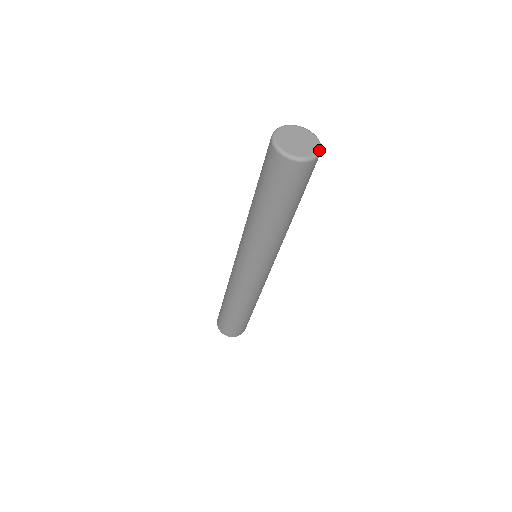
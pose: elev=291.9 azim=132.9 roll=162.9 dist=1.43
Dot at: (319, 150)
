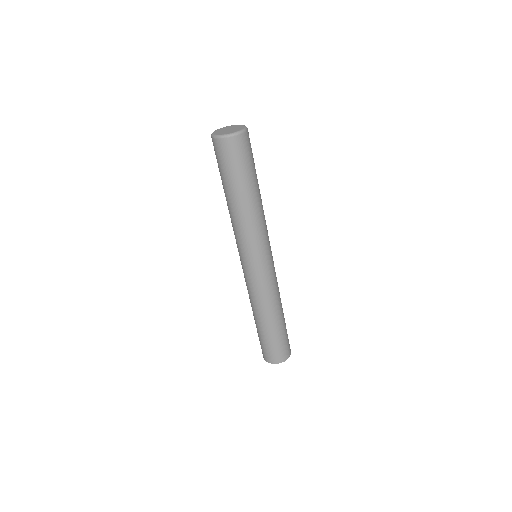
Dot at: (245, 127)
